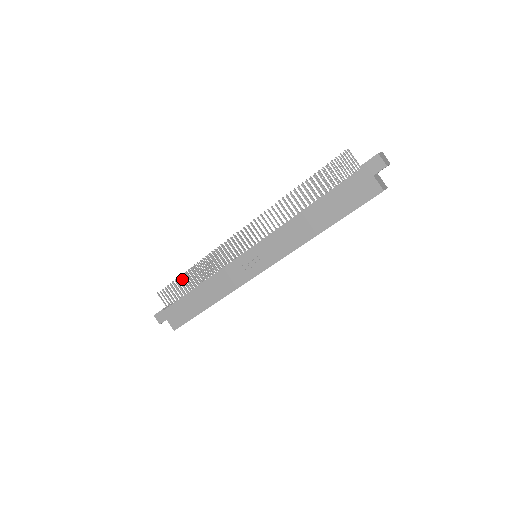
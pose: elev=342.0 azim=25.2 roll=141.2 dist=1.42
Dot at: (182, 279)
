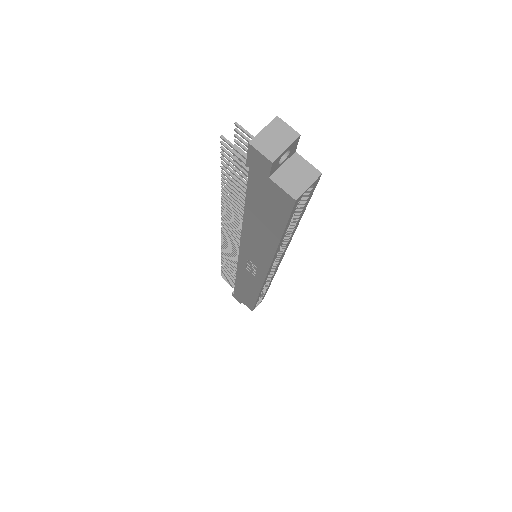
Dot at: occluded
